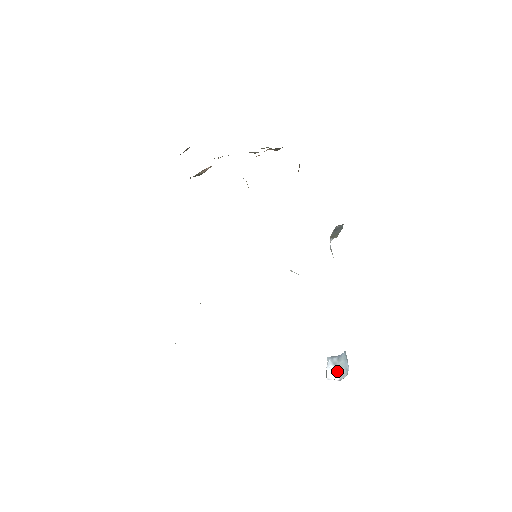
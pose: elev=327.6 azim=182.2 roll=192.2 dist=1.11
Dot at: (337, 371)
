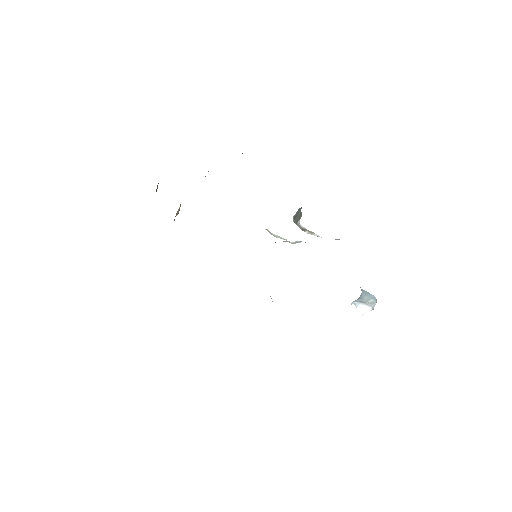
Dot at: (367, 304)
